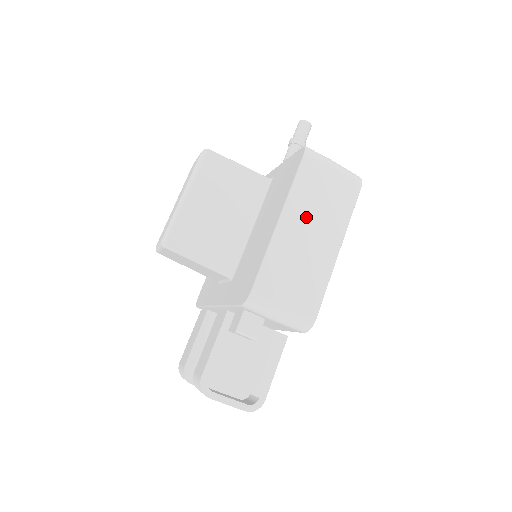
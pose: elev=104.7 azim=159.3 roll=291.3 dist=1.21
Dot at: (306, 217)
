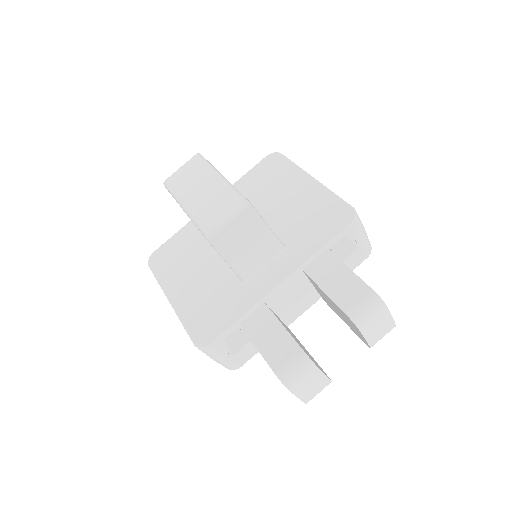
Dot at: occluded
